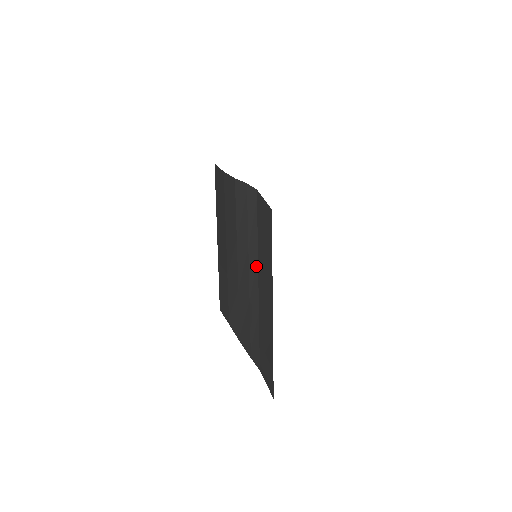
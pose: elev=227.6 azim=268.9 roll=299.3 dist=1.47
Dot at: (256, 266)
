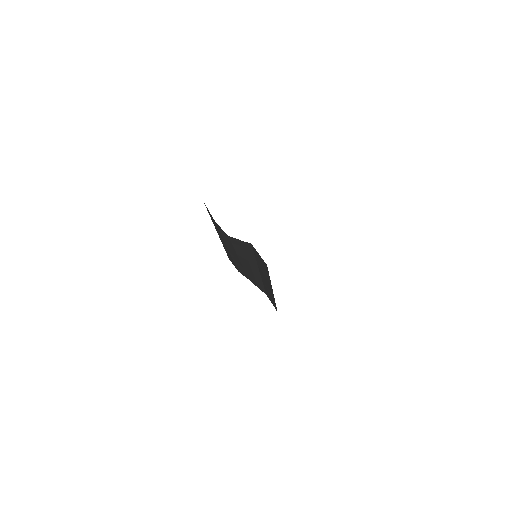
Dot at: (257, 268)
